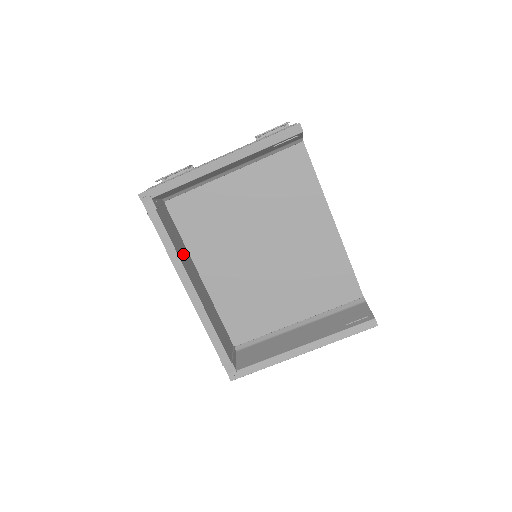
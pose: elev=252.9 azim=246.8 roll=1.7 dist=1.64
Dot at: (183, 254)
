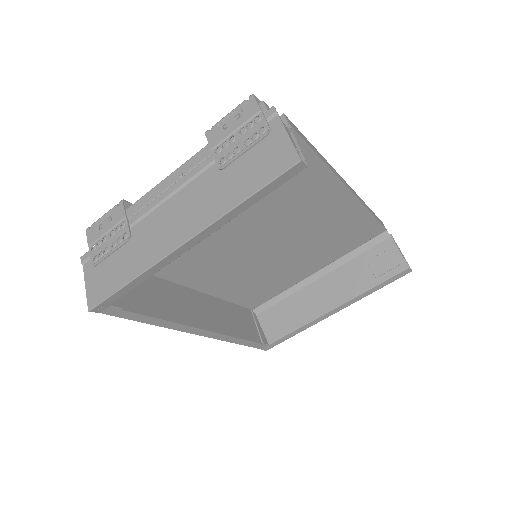
Dot at: (171, 302)
